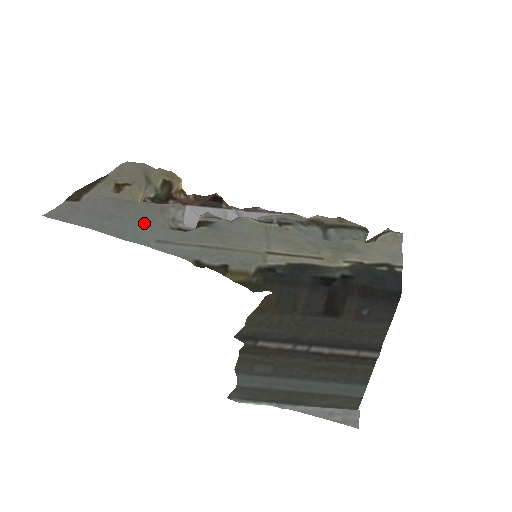
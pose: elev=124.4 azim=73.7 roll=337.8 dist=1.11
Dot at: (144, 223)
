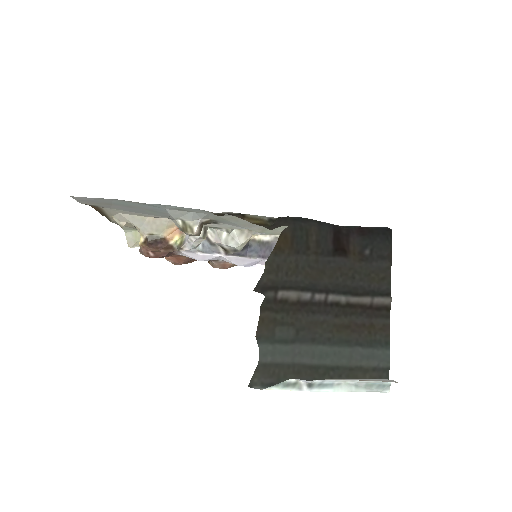
Dot at: (160, 211)
